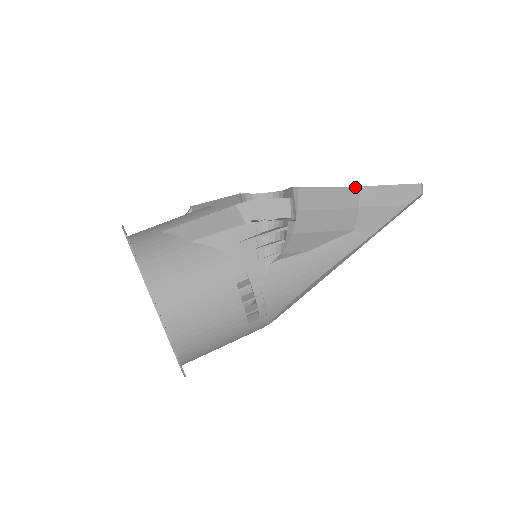
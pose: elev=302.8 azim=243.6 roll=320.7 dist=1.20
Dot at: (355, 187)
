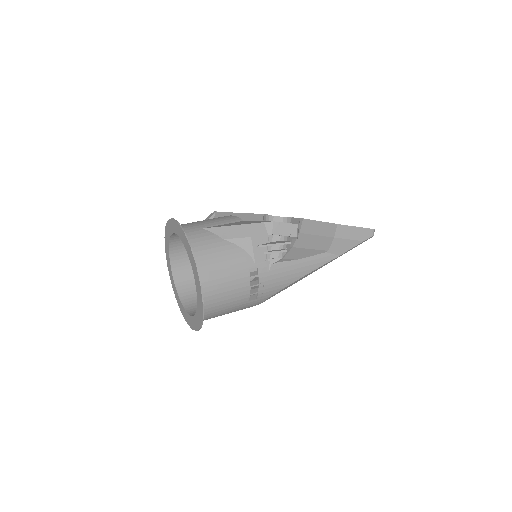
Dot at: (335, 224)
